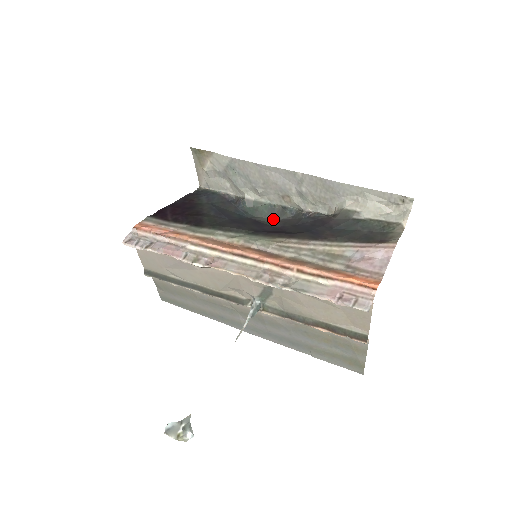
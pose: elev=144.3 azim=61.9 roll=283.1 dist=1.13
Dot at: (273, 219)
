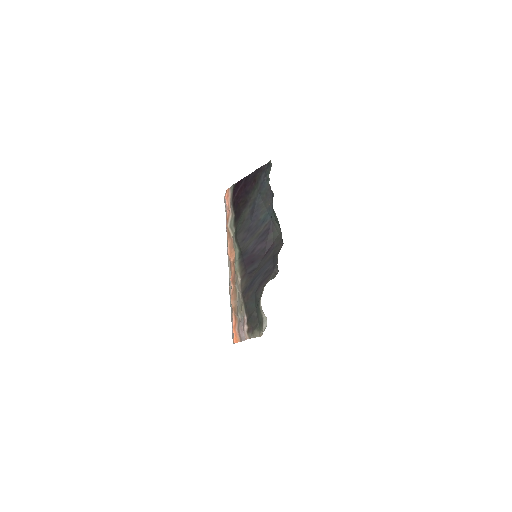
Dot at: (281, 232)
